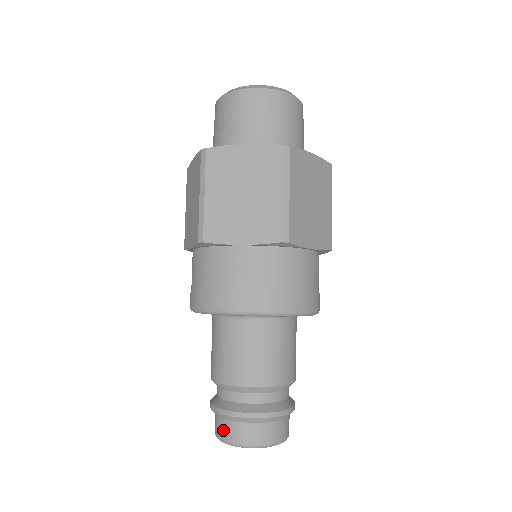
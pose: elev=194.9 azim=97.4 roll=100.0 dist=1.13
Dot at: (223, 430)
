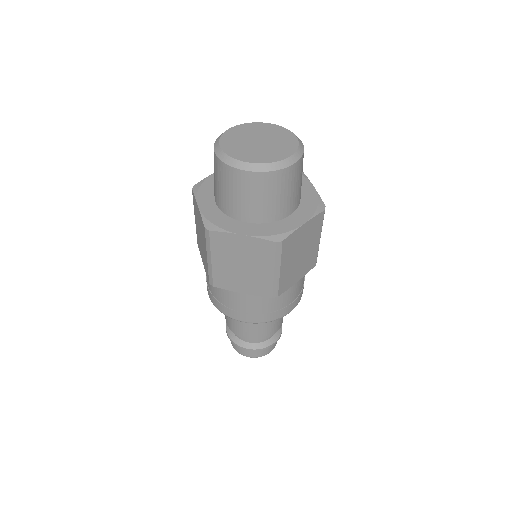
Dot at: (235, 347)
